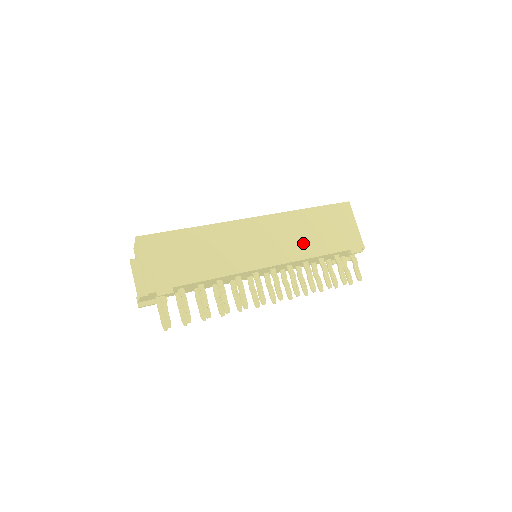
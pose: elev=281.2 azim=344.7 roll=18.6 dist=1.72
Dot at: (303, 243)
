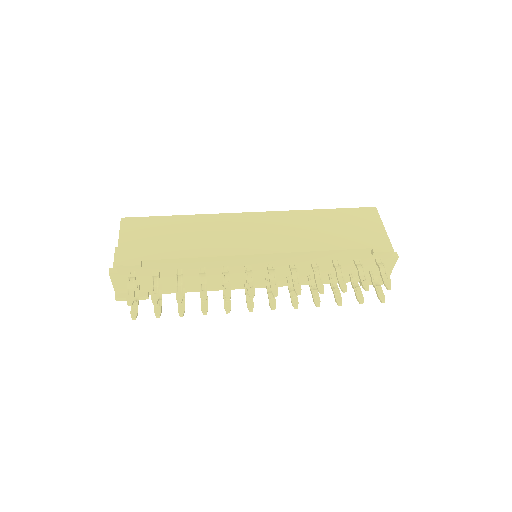
Dot at: (308, 236)
